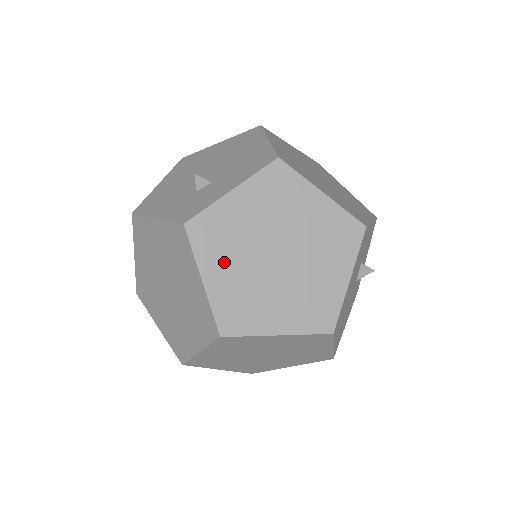
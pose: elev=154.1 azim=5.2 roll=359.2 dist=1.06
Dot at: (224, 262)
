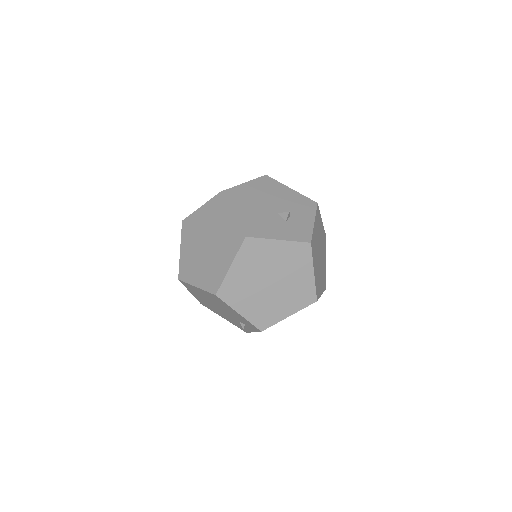
Dot at: (316, 261)
